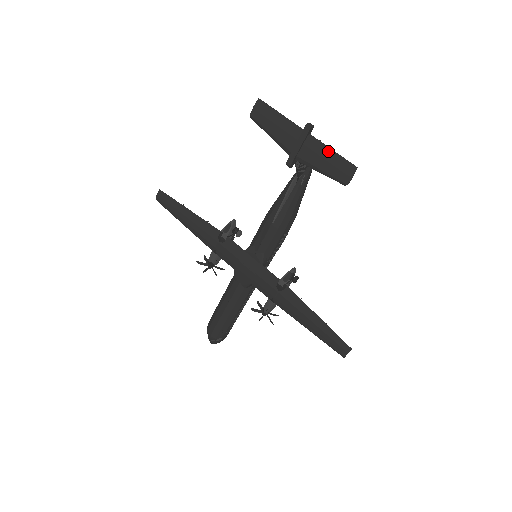
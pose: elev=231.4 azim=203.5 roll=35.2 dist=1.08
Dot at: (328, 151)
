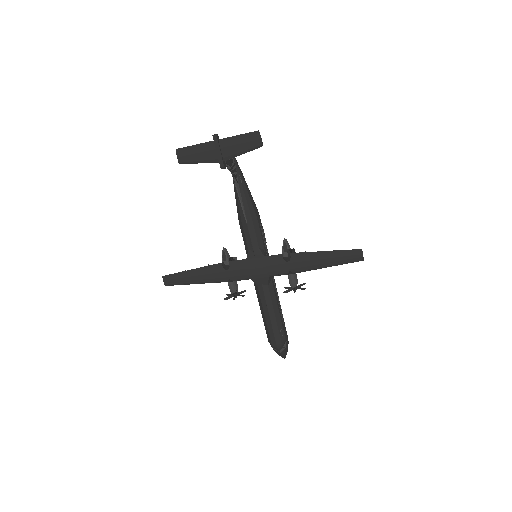
Dot at: (236, 138)
